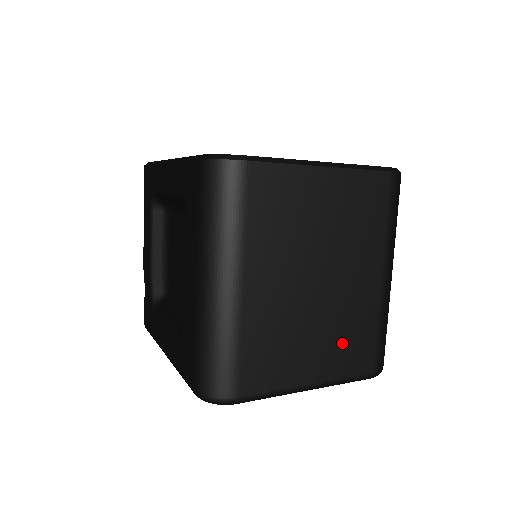
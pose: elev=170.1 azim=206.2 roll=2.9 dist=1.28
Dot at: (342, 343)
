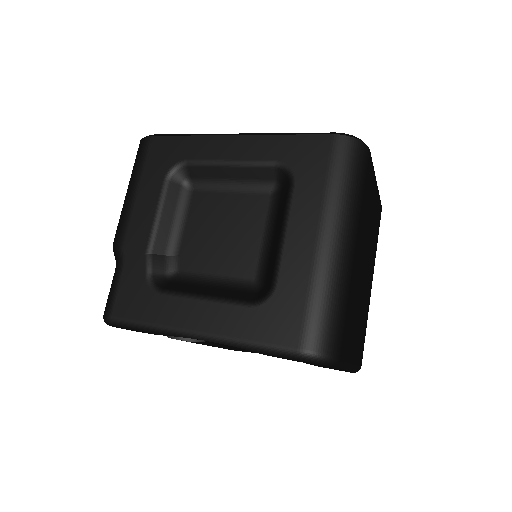
Dot at: (361, 331)
